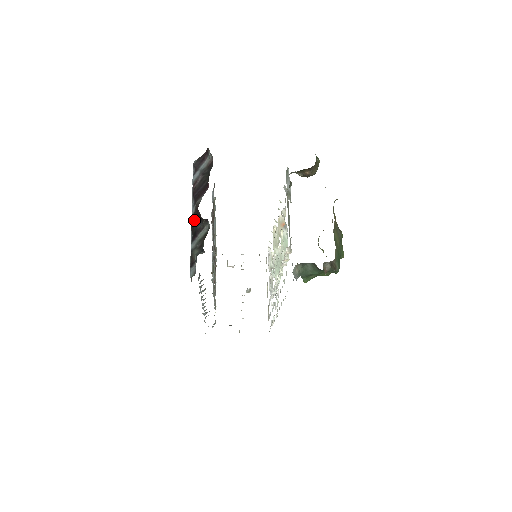
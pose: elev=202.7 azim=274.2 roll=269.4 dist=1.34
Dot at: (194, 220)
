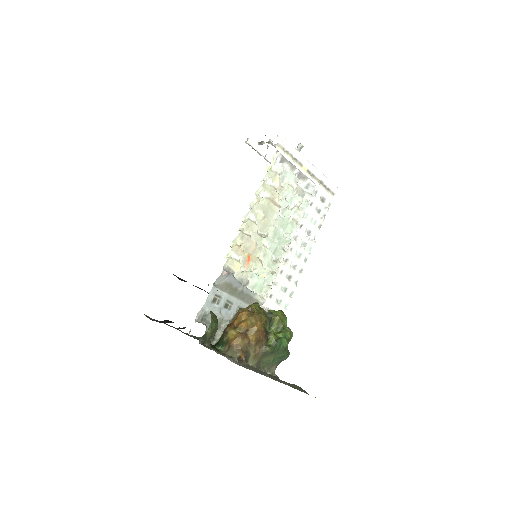
Dot at: occluded
